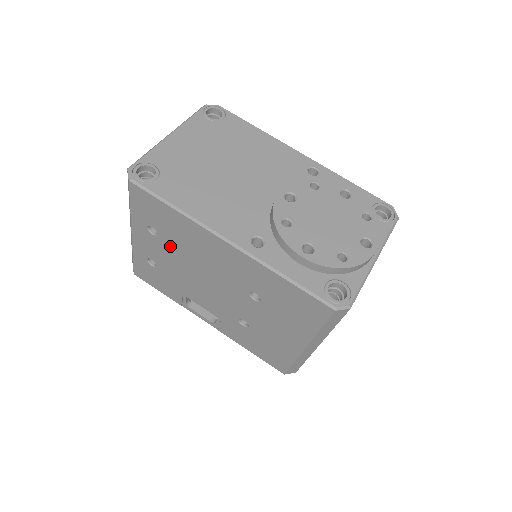
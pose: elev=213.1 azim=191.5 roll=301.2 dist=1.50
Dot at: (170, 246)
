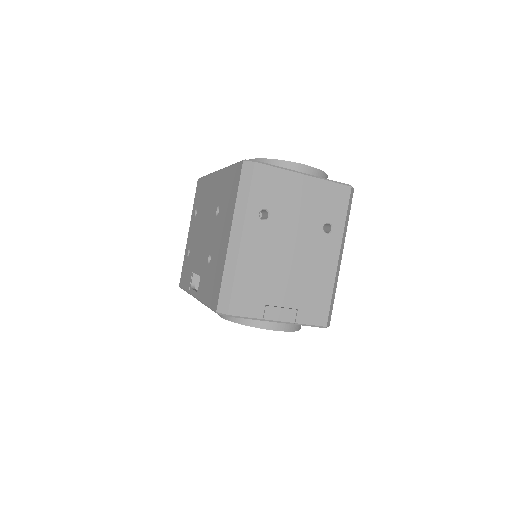
Dot at: (198, 217)
